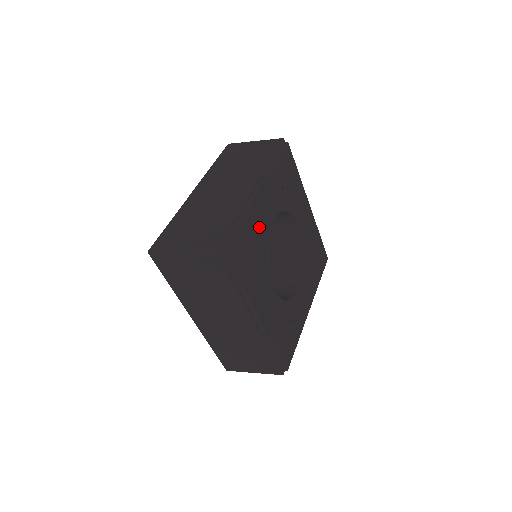
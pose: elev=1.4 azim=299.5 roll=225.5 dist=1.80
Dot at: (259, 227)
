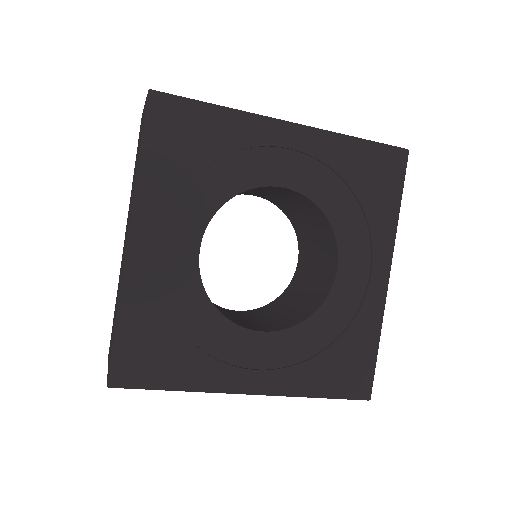
Dot at: (249, 159)
